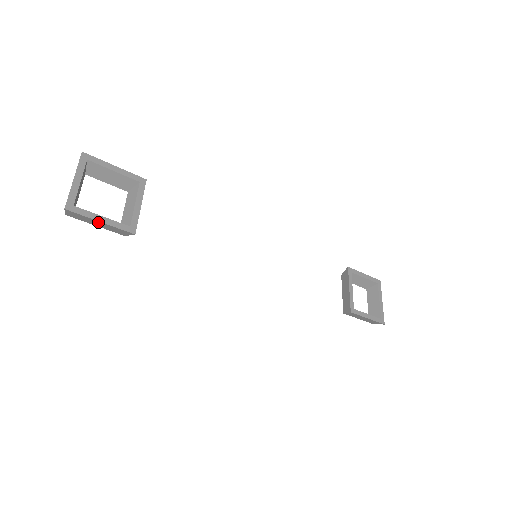
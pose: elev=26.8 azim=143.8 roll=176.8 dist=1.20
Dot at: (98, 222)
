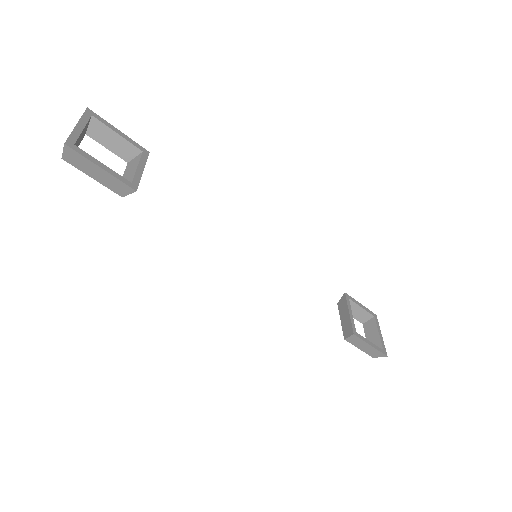
Dot at: (98, 169)
